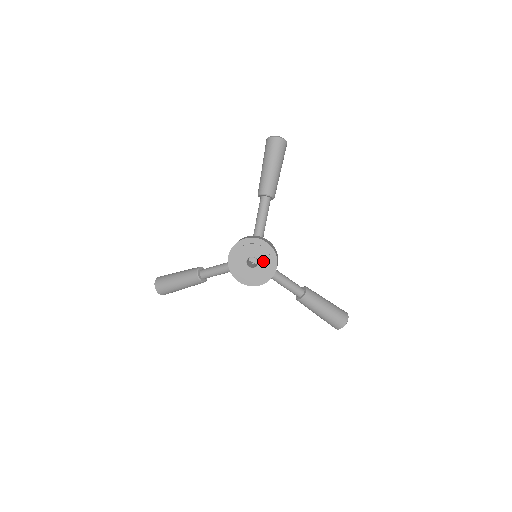
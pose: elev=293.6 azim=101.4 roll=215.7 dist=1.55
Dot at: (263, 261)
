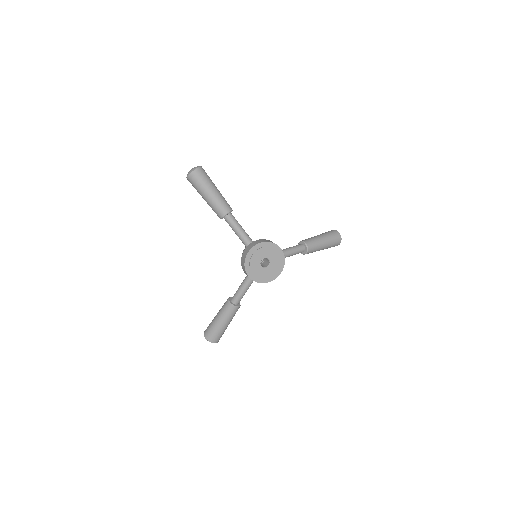
Dot at: (271, 255)
